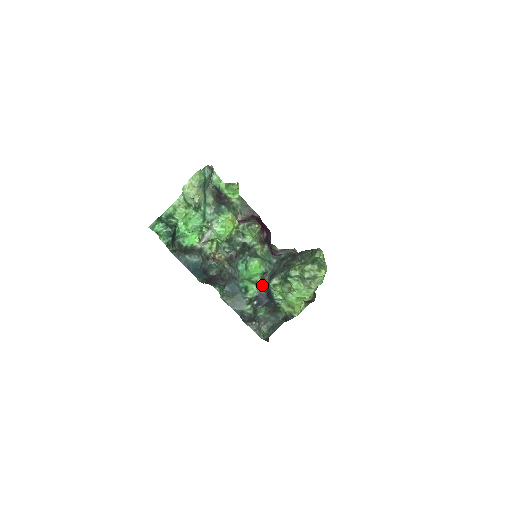
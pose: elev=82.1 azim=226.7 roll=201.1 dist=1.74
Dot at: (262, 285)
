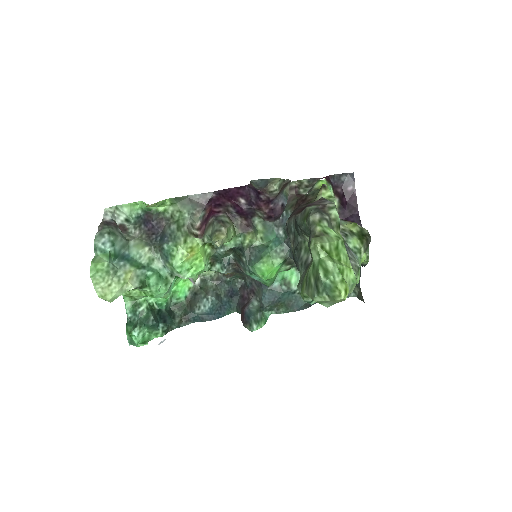
Dot at: occluded
